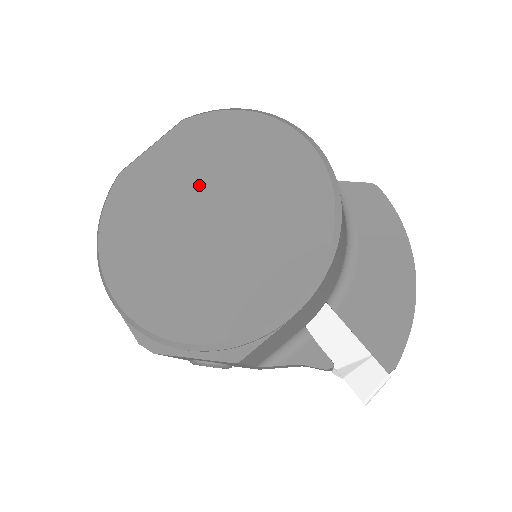
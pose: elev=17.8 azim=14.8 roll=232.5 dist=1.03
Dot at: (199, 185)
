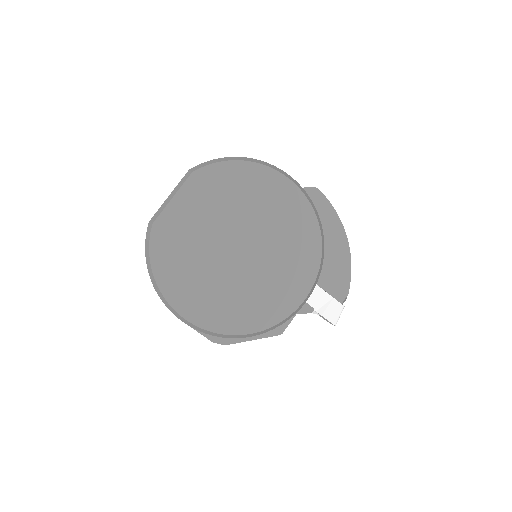
Dot at: (224, 225)
